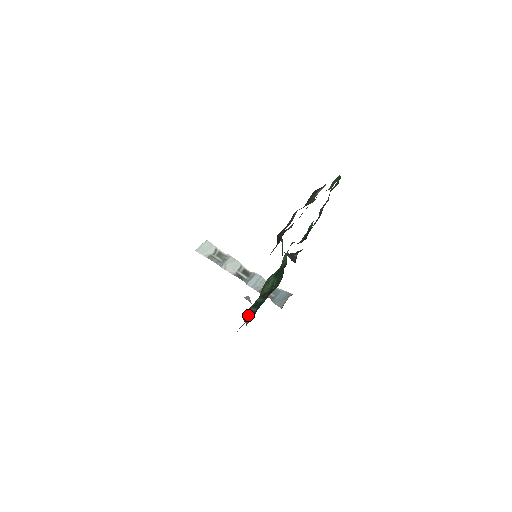
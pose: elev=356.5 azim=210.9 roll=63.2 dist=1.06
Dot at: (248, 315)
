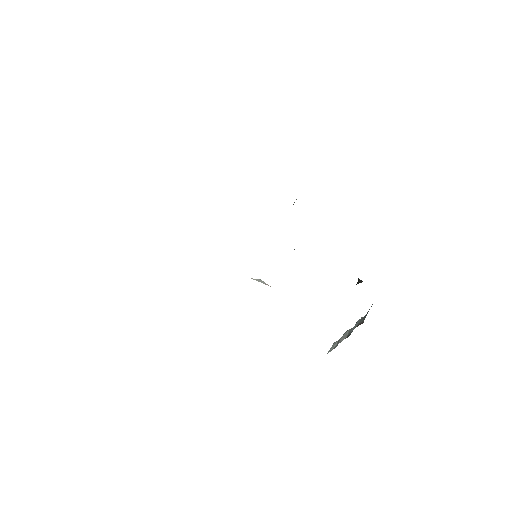
Dot at: occluded
